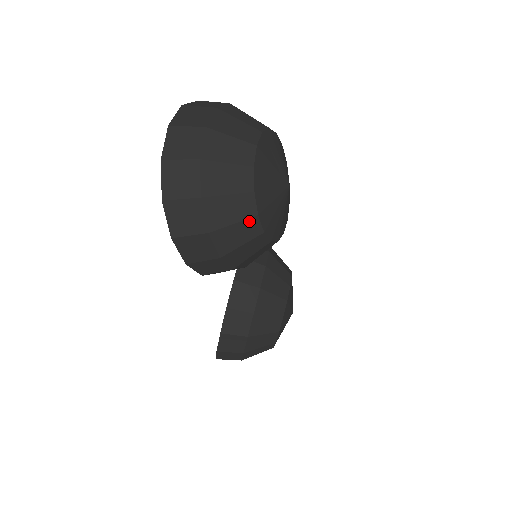
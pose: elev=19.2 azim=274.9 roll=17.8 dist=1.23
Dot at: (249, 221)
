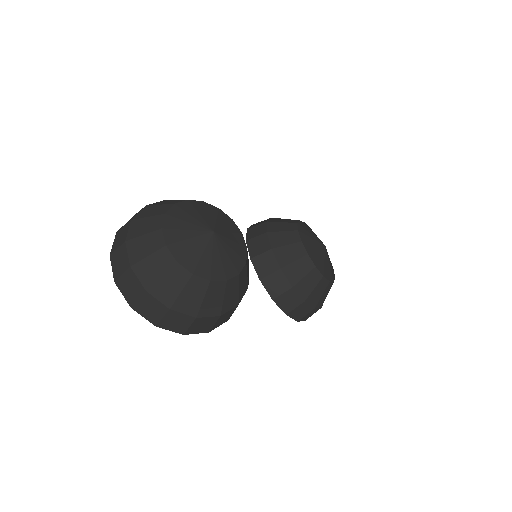
Dot at: (210, 288)
